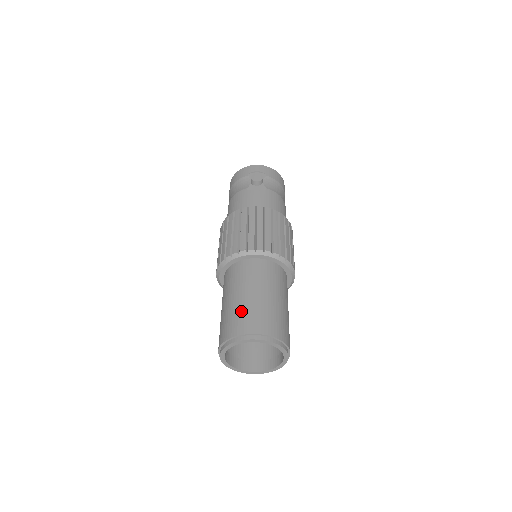
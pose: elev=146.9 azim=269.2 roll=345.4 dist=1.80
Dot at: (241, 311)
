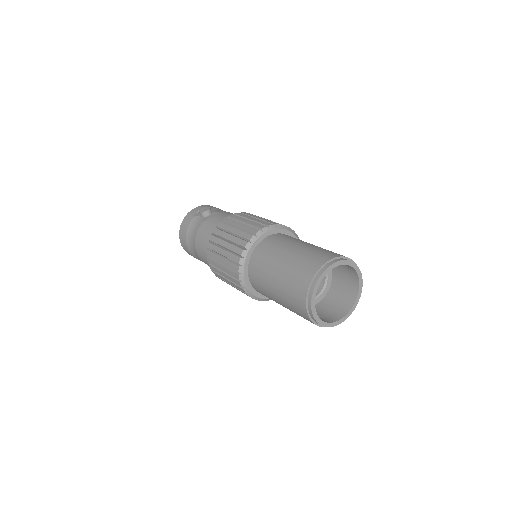
Dot at: (297, 263)
